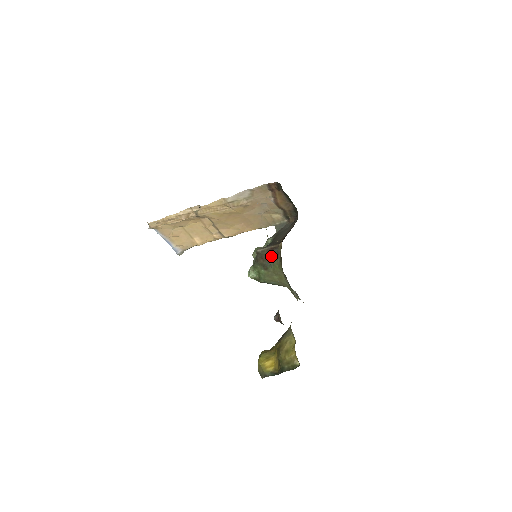
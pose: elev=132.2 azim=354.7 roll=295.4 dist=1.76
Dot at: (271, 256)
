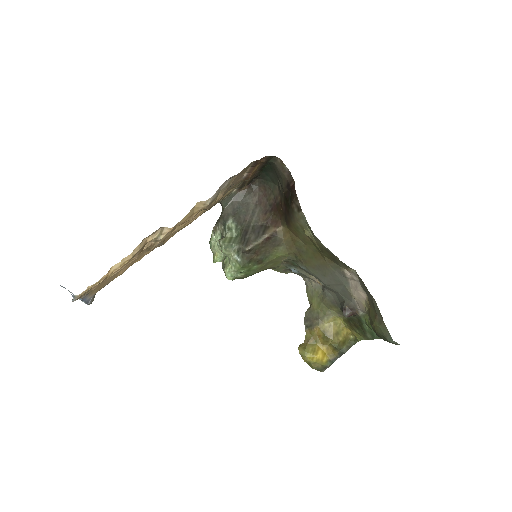
Dot at: (268, 247)
